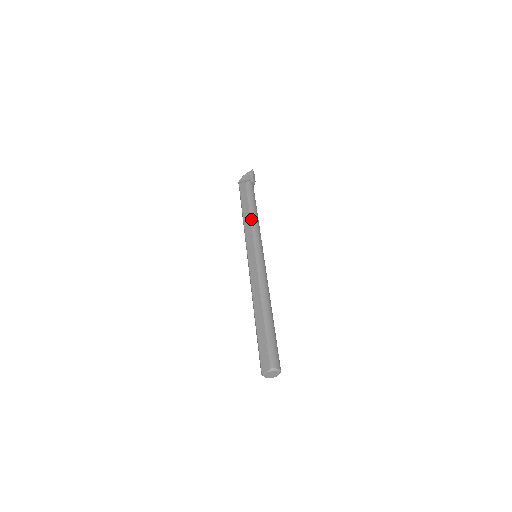
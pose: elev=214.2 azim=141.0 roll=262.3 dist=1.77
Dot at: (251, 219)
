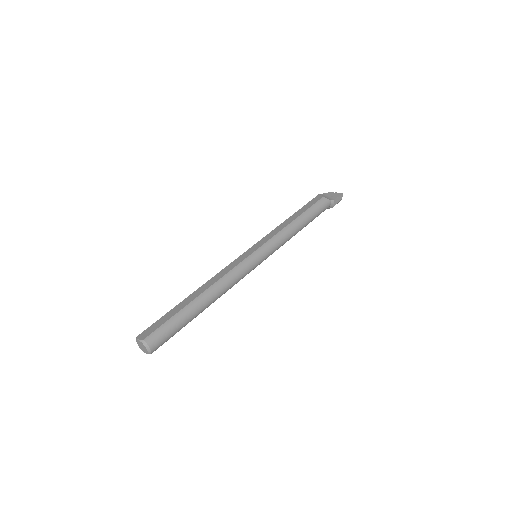
Dot at: (288, 225)
